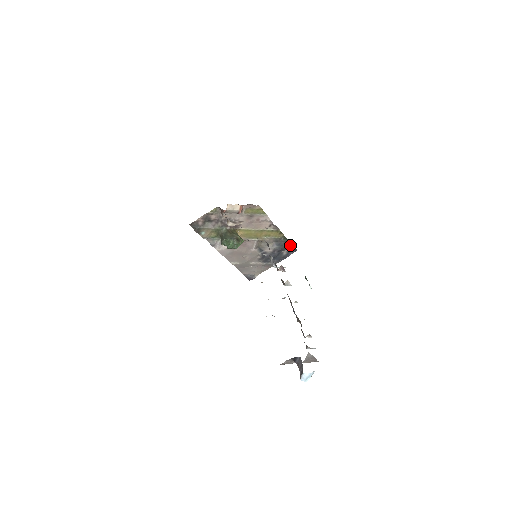
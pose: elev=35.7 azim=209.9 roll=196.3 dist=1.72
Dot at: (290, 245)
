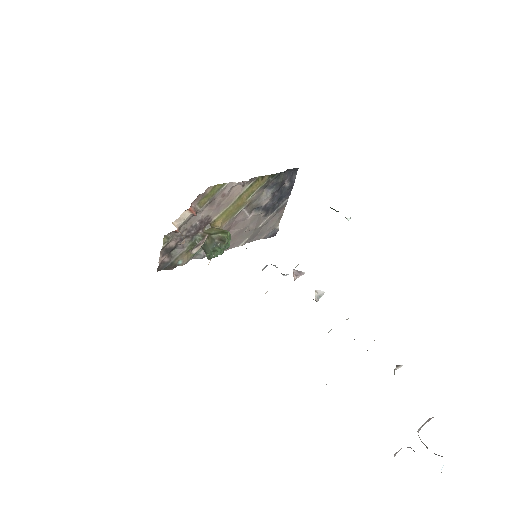
Dot at: (285, 172)
